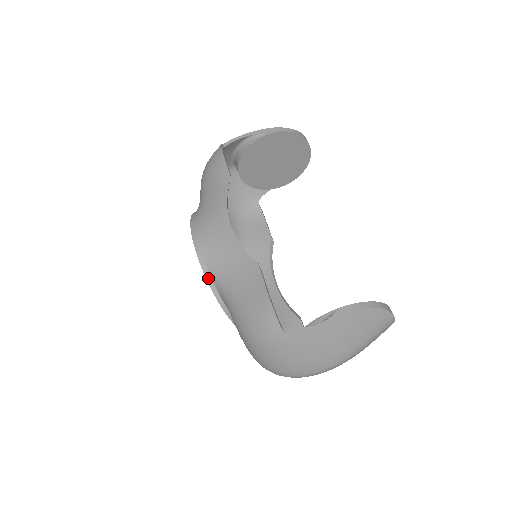
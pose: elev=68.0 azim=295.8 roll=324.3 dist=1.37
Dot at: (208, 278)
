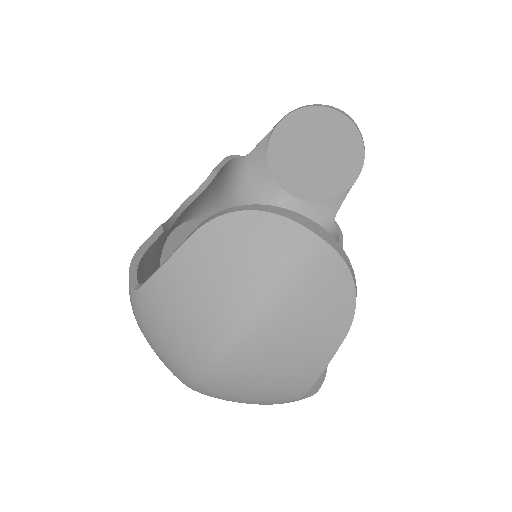
Dot at: occluded
